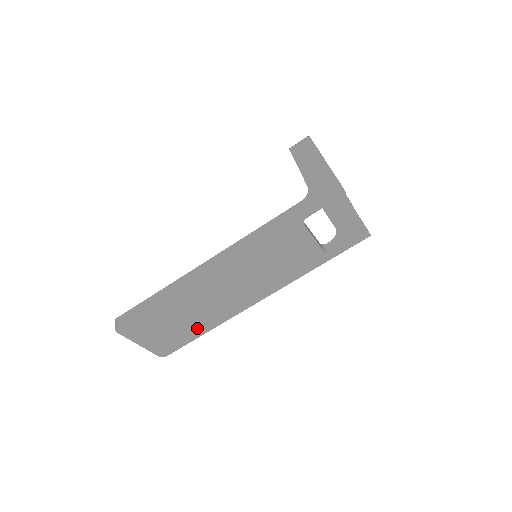
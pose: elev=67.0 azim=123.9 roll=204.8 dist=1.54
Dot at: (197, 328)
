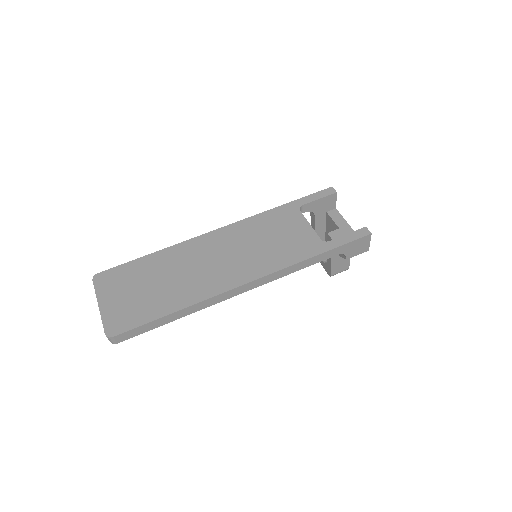
Dot at: (167, 302)
